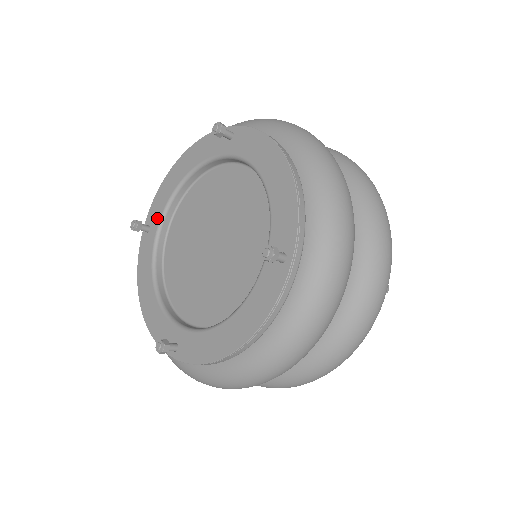
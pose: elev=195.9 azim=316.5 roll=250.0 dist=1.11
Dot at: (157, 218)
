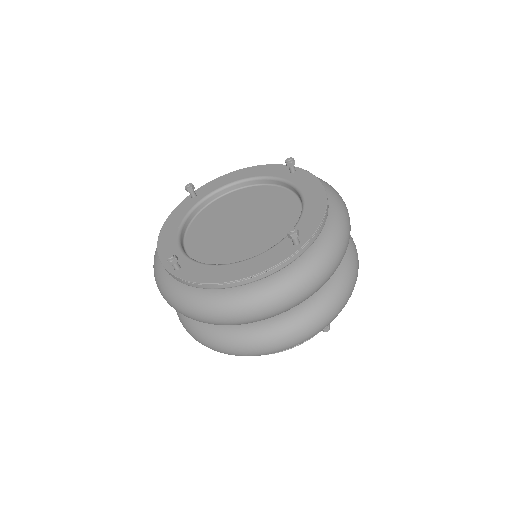
Dot at: (206, 193)
